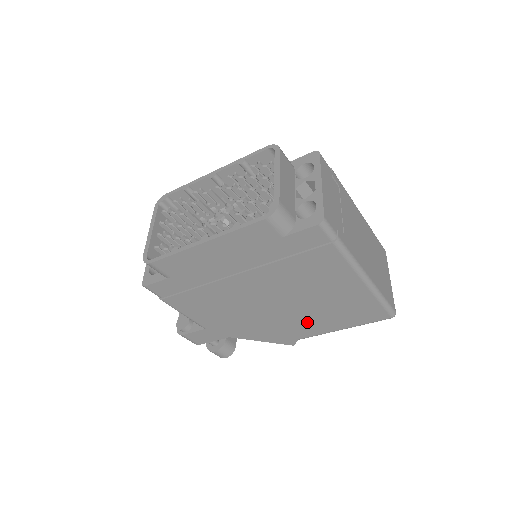
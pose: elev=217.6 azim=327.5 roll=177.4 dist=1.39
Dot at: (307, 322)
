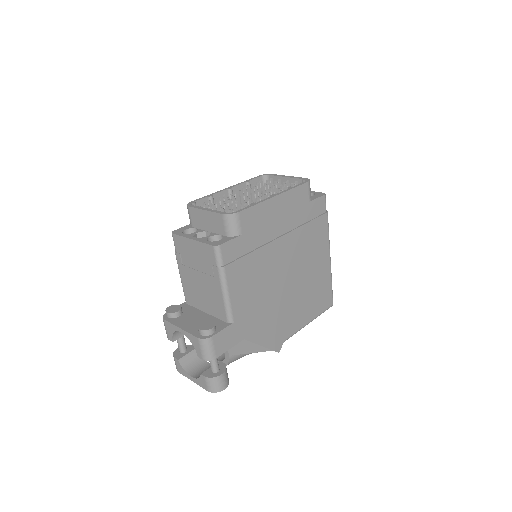
Dot at: (296, 310)
